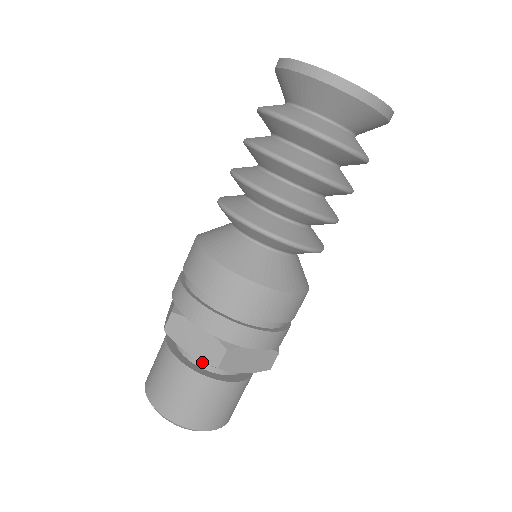
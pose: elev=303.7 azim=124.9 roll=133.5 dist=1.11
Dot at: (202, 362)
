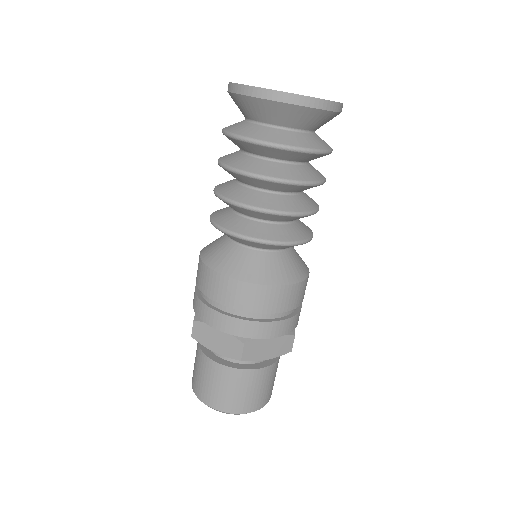
Dot at: occluded
